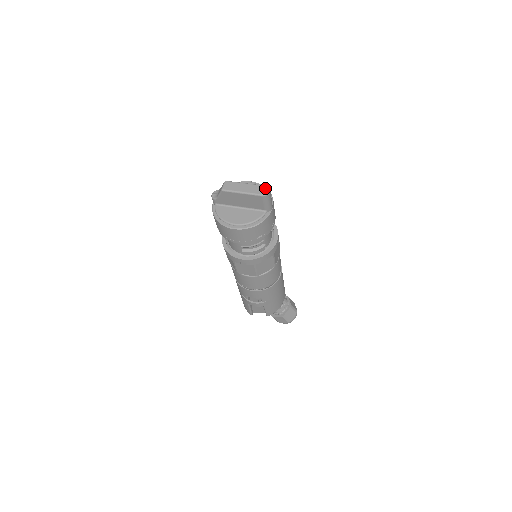
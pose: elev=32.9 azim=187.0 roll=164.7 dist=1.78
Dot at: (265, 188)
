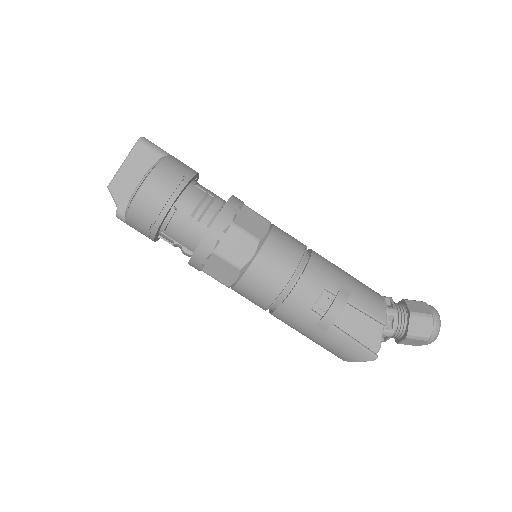
Dot at: occluded
